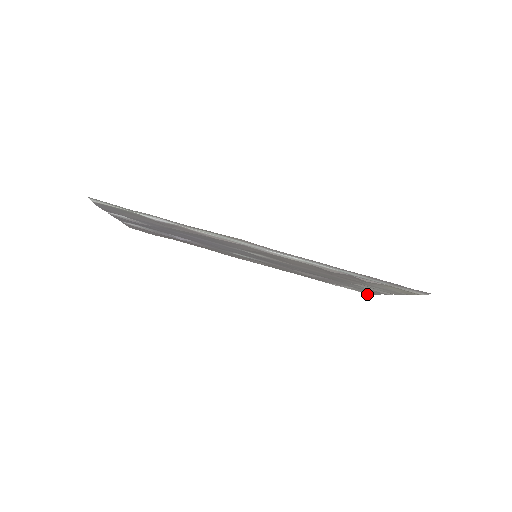
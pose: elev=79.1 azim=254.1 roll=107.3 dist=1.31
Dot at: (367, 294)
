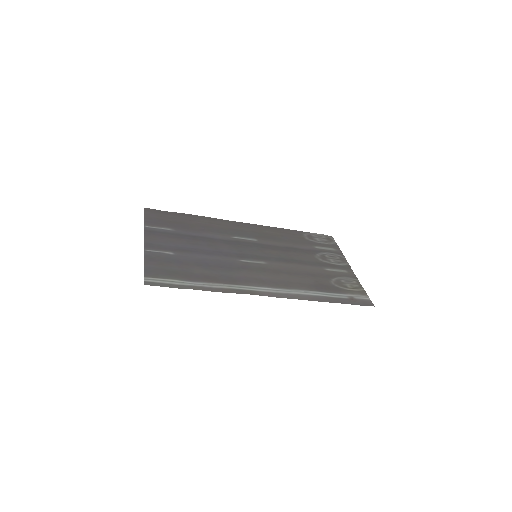
Dot at: (331, 237)
